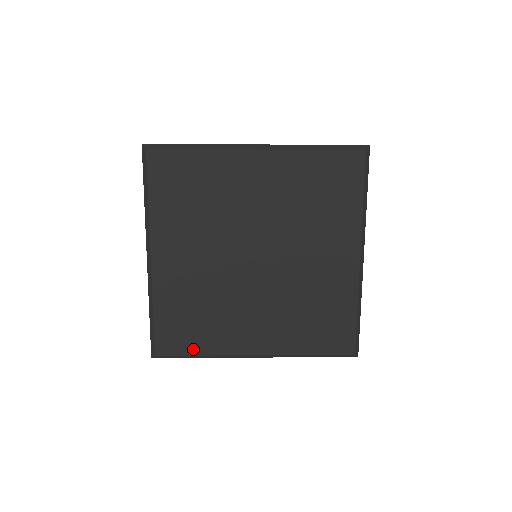
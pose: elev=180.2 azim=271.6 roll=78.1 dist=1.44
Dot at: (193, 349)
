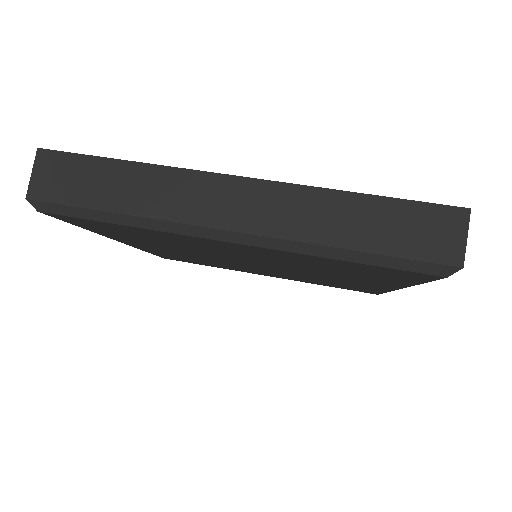
Dot at: (201, 264)
